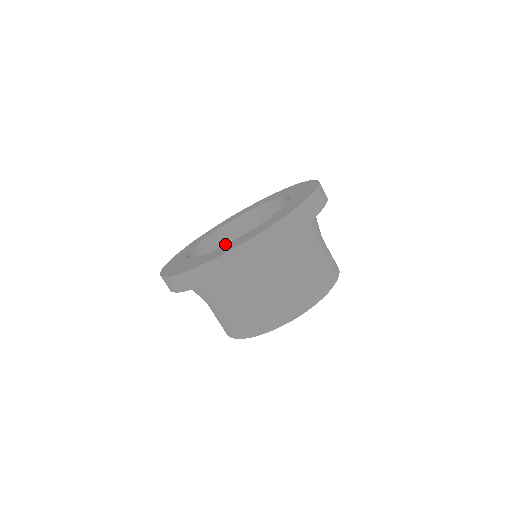
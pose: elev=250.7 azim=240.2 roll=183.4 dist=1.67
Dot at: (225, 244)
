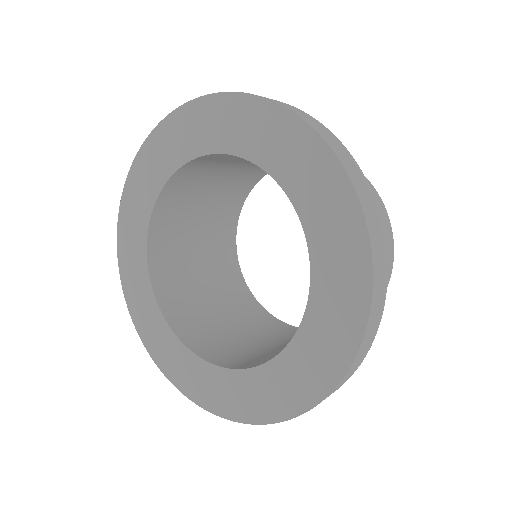
Dot at: (172, 278)
